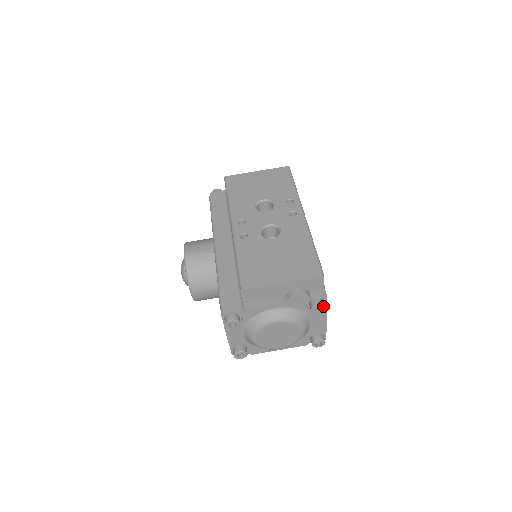
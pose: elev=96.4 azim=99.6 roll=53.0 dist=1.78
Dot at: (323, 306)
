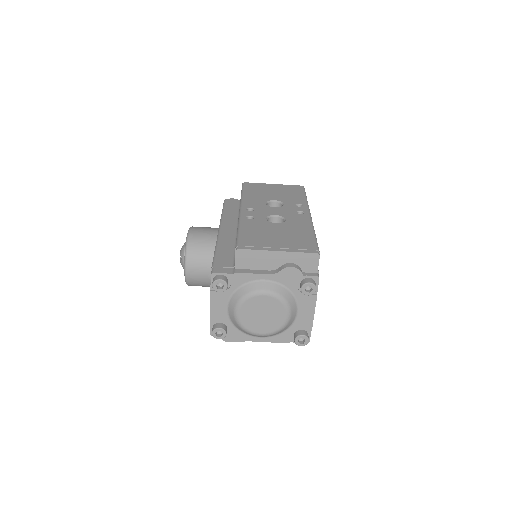
Dot at: (314, 287)
